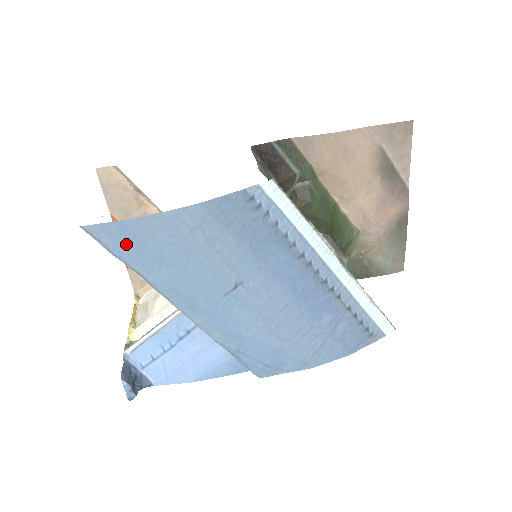
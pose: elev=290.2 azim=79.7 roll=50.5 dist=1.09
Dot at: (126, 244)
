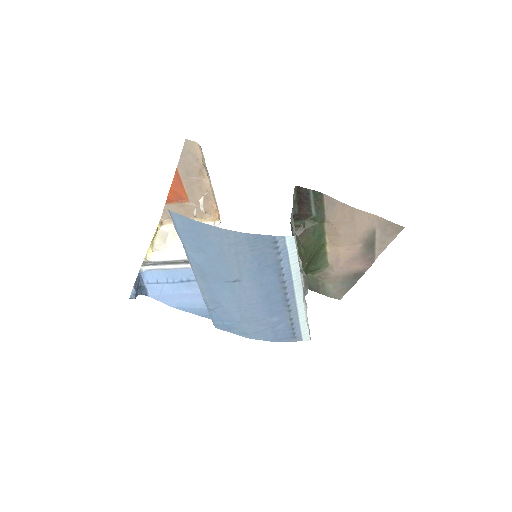
Dot at: (188, 231)
